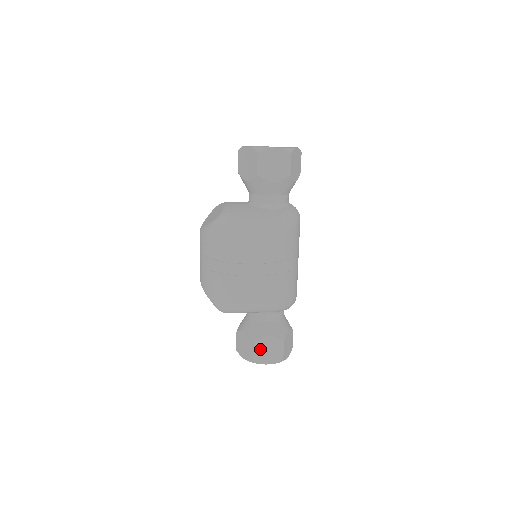
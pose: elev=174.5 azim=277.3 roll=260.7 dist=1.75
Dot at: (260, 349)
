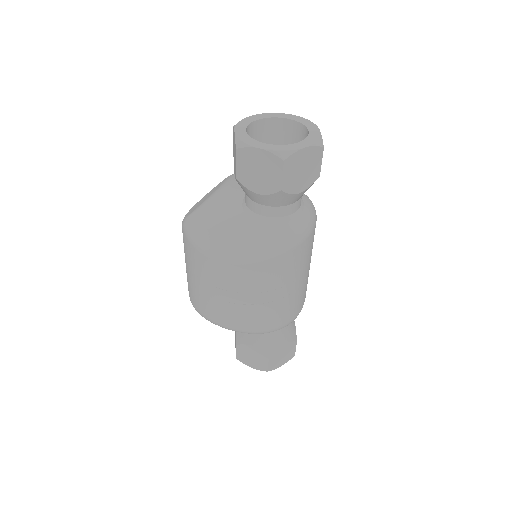
Dot at: (243, 352)
